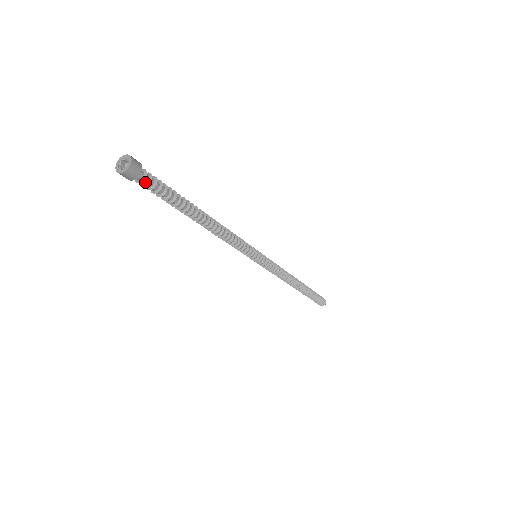
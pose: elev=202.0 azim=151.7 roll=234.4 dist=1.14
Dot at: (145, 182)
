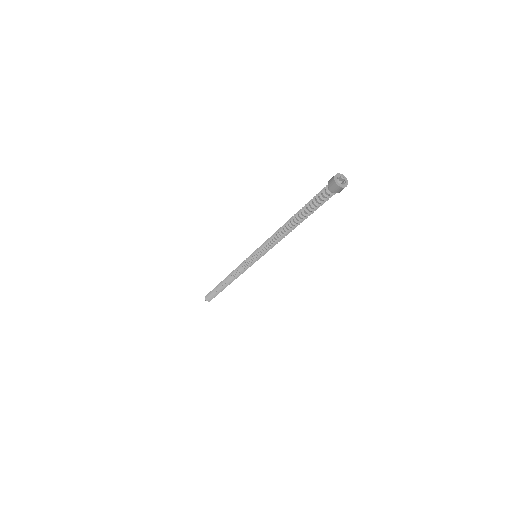
Dot at: (327, 194)
